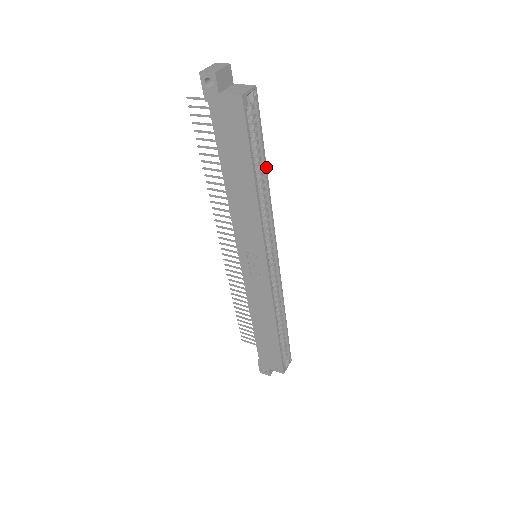
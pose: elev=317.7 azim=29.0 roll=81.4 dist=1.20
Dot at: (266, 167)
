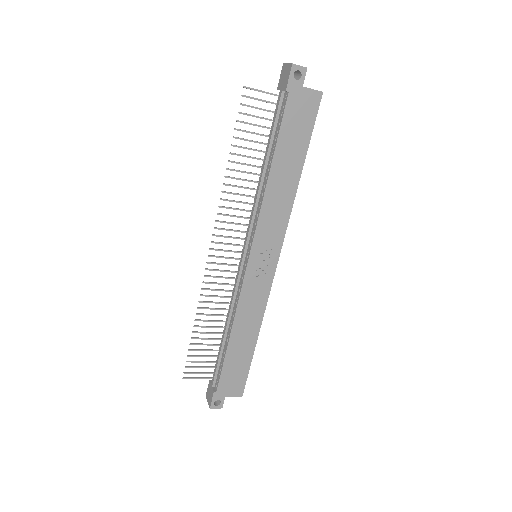
Dot at: occluded
